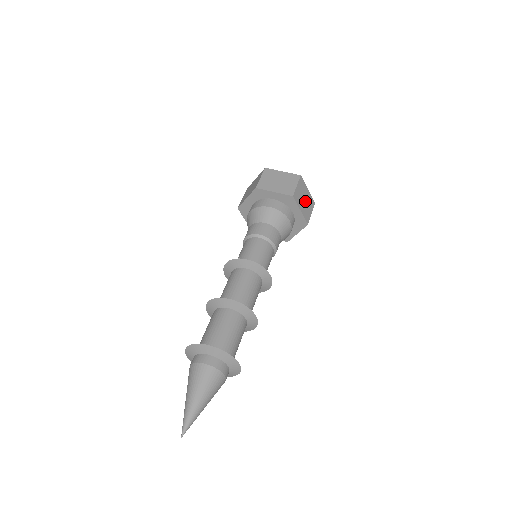
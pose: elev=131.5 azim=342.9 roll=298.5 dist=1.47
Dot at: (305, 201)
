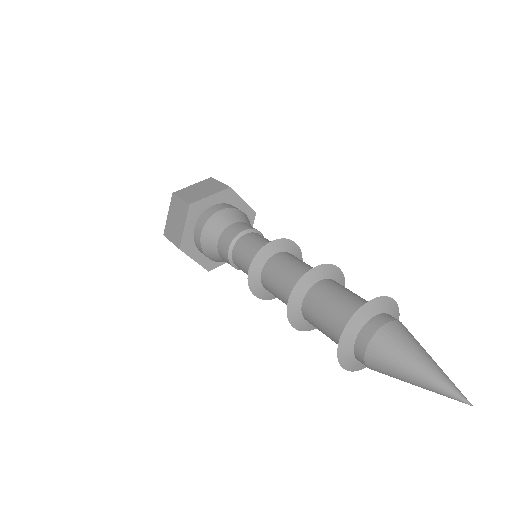
Dot at: occluded
